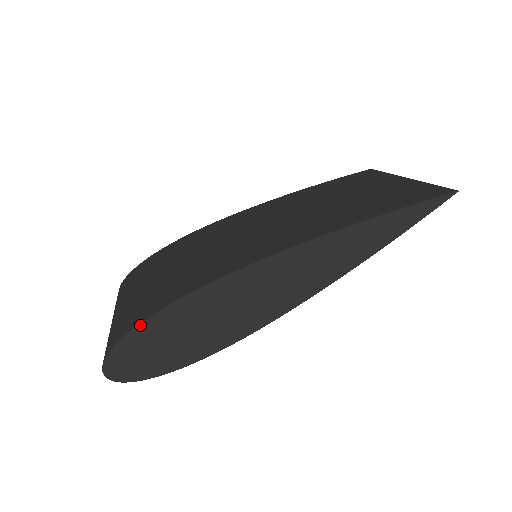
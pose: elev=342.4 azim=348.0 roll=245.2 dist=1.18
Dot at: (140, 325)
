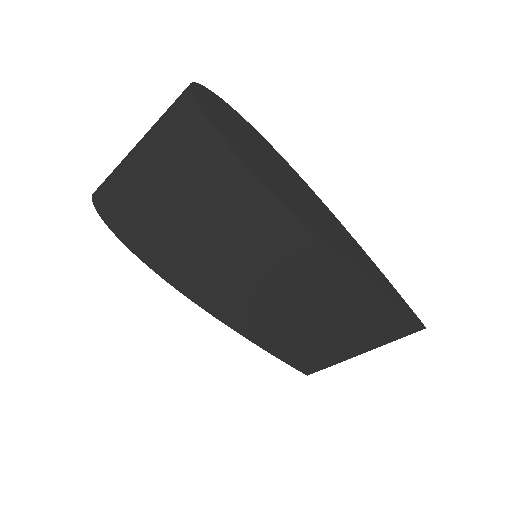
Dot at: (239, 114)
